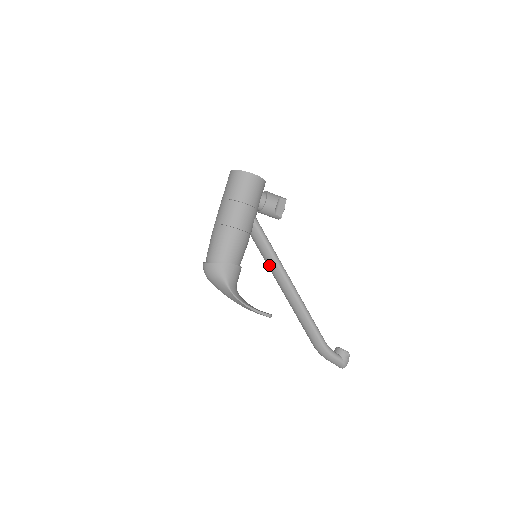
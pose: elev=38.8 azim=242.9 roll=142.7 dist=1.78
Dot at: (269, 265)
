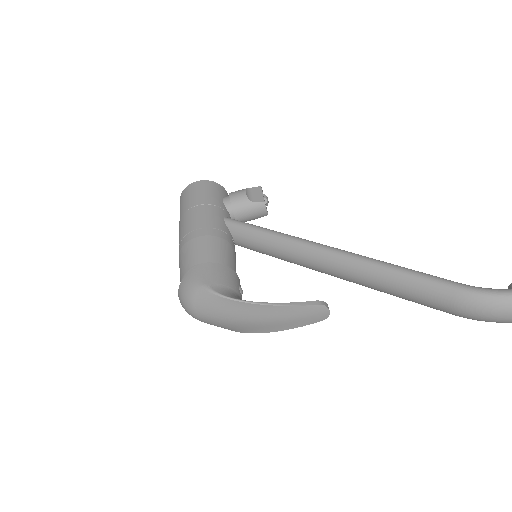
Dot at: (280, 253)
